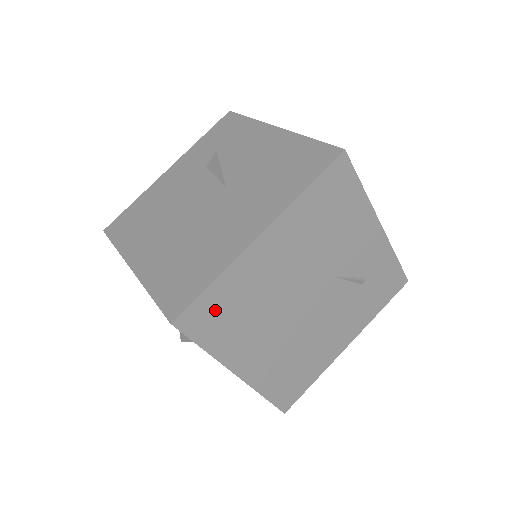
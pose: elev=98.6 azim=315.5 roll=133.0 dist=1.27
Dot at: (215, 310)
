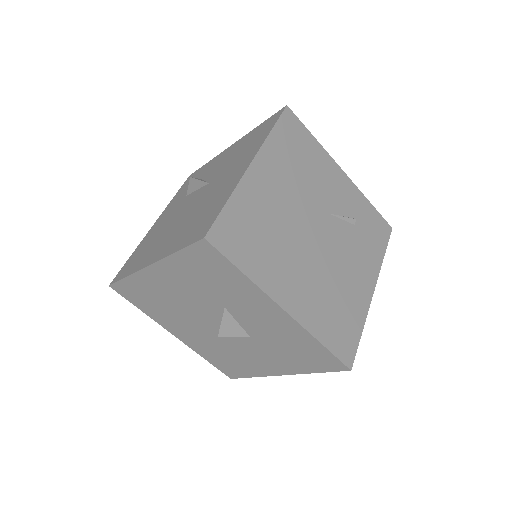
Dot at: (239, 230)
